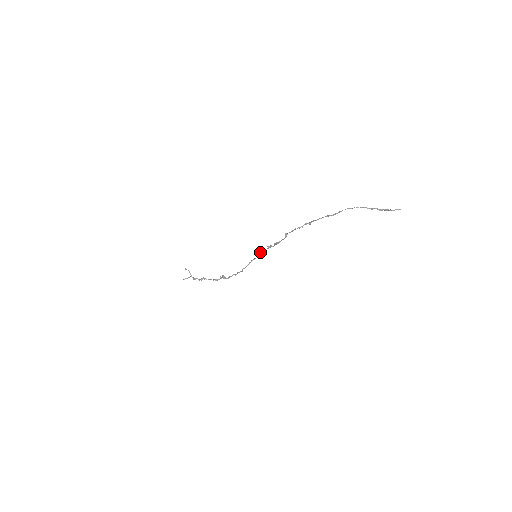
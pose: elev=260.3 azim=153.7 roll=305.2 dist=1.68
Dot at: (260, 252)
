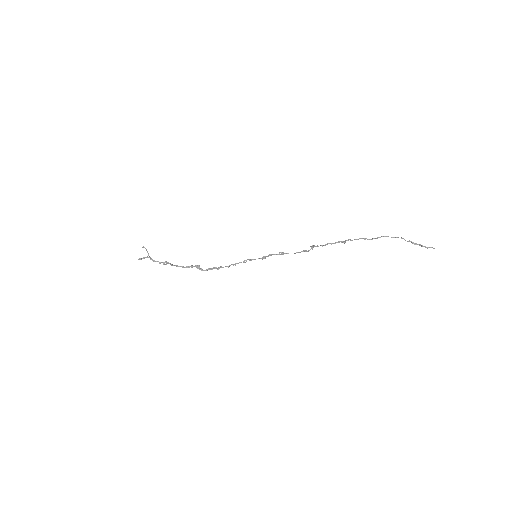
Dot at: (268, 255)
